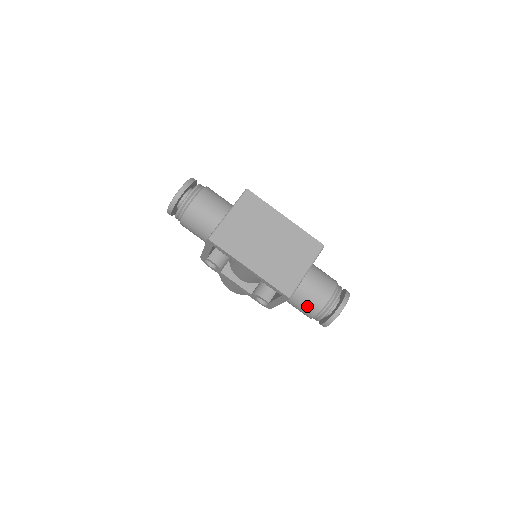
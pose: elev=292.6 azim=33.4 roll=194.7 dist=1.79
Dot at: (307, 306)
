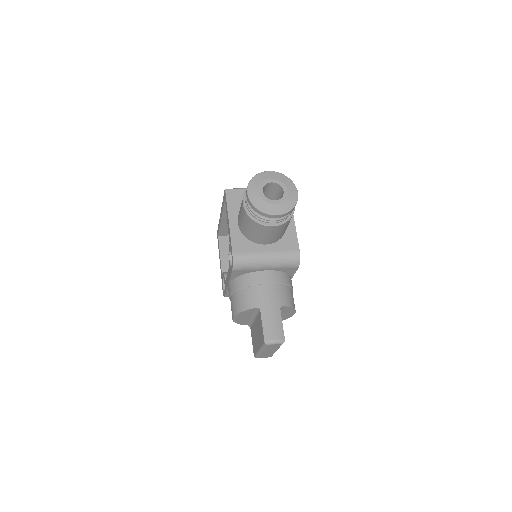
Dot at: occluded
